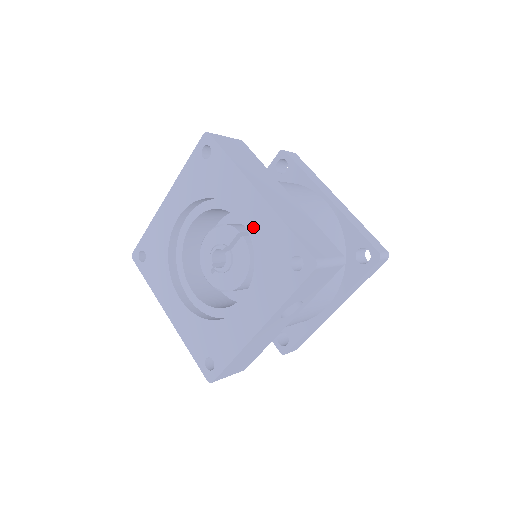
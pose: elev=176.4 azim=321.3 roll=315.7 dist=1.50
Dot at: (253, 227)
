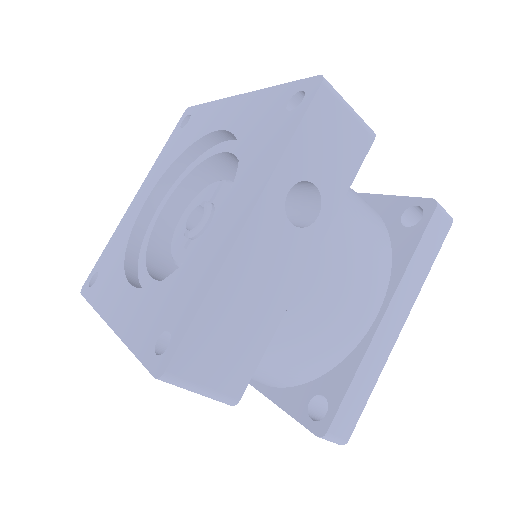
Dot at: (235, 124)
